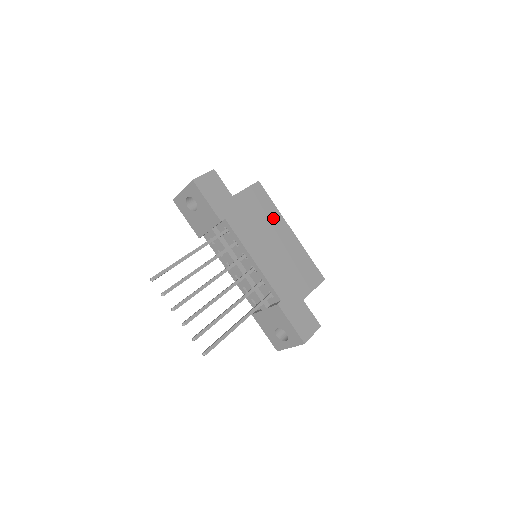
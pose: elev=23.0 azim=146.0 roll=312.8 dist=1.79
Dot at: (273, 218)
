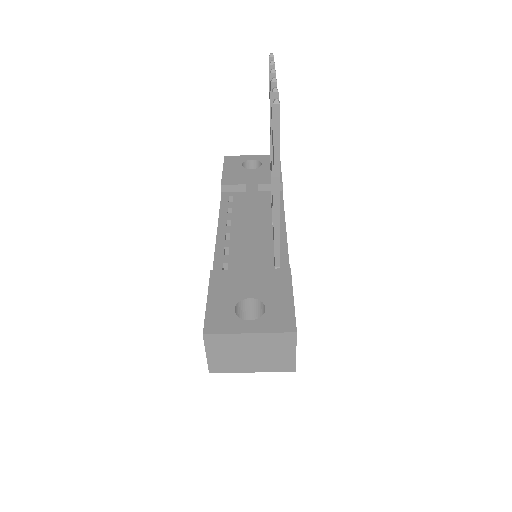
Dot at: occluded
